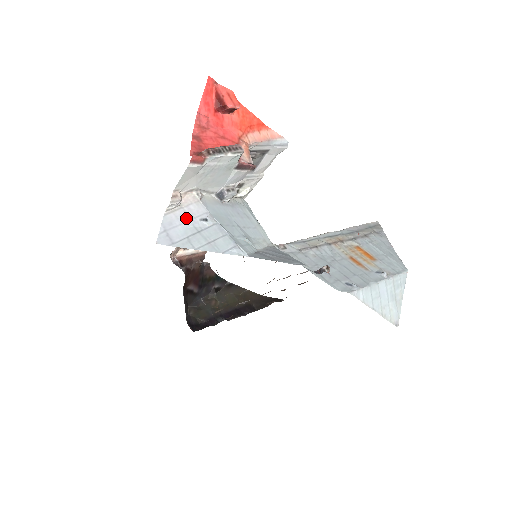
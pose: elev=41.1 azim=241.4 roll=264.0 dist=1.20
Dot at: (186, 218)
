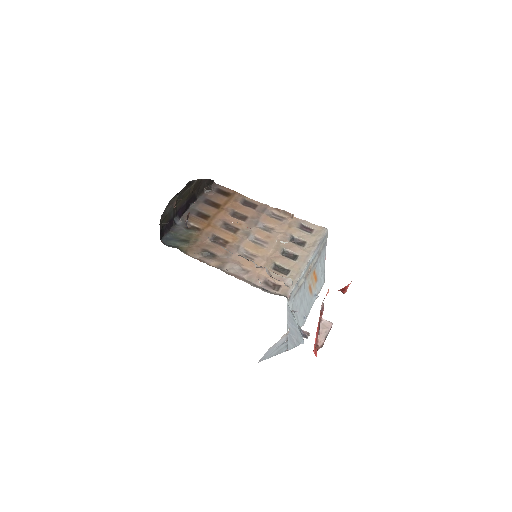
Dot at: (277, 345)
